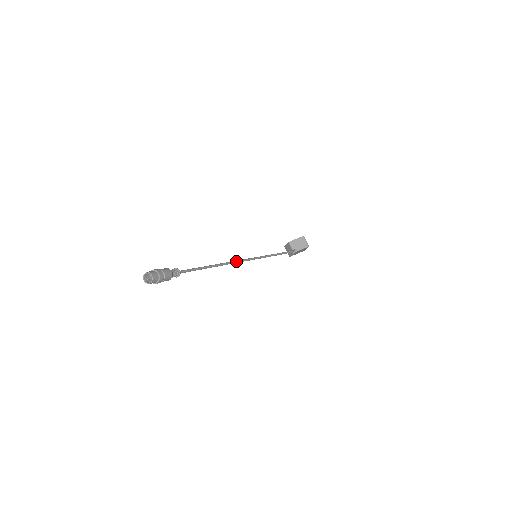
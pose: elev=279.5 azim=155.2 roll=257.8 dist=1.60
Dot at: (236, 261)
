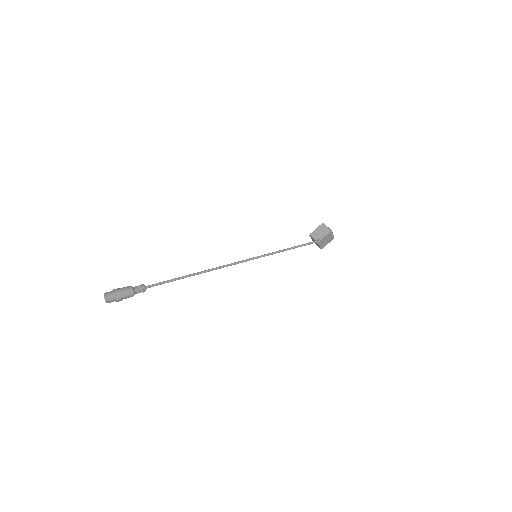
Dot at: (225, 265)
